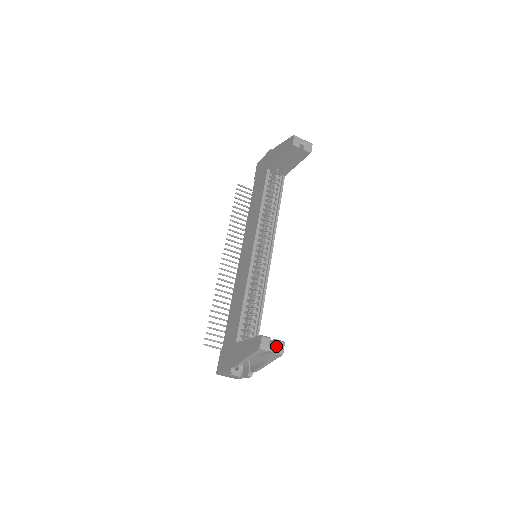
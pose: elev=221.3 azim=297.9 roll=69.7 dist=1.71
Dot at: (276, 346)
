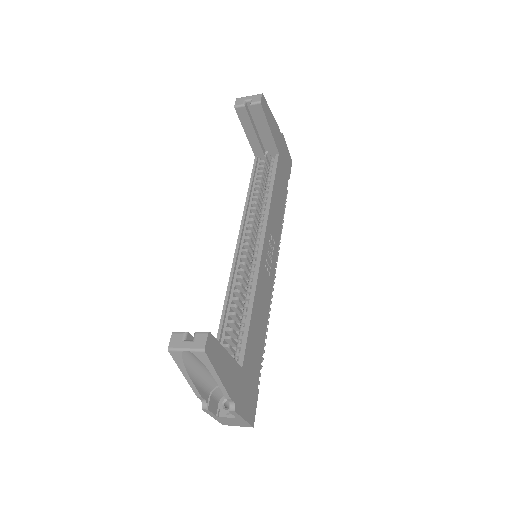
Dot at: (193, 341)
